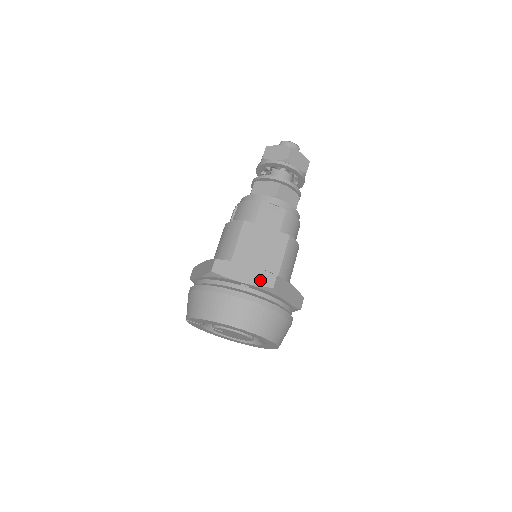
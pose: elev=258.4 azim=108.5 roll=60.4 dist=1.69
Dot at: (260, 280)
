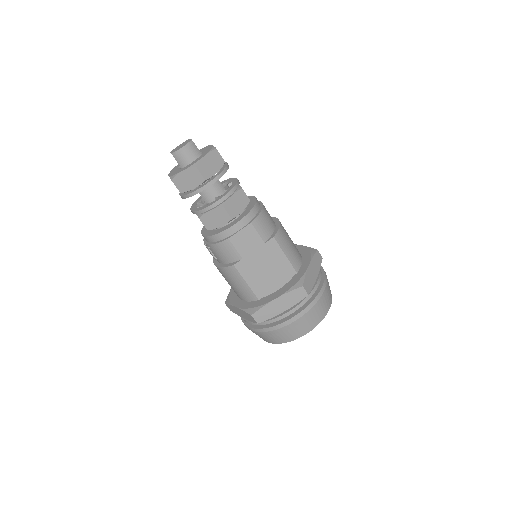
Dot at: (295, 299)
